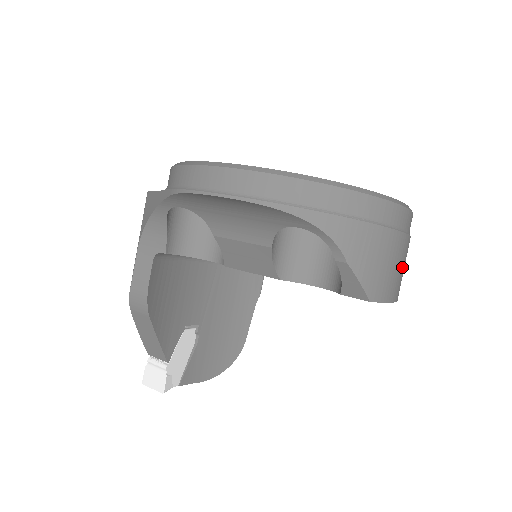
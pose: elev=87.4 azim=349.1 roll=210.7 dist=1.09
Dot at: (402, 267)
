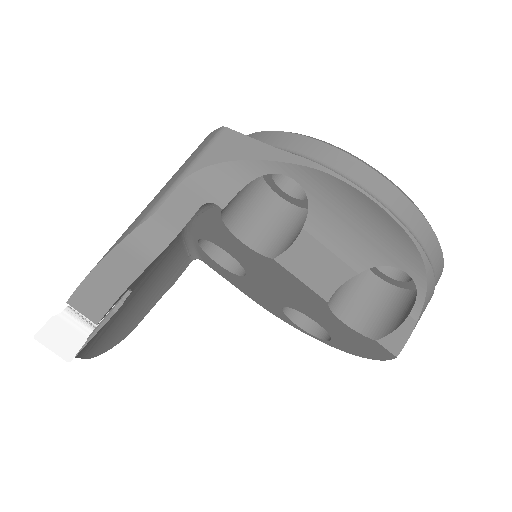
Dot at: occluded
